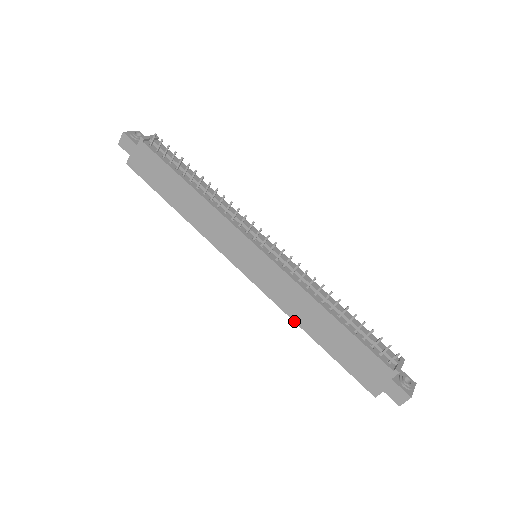
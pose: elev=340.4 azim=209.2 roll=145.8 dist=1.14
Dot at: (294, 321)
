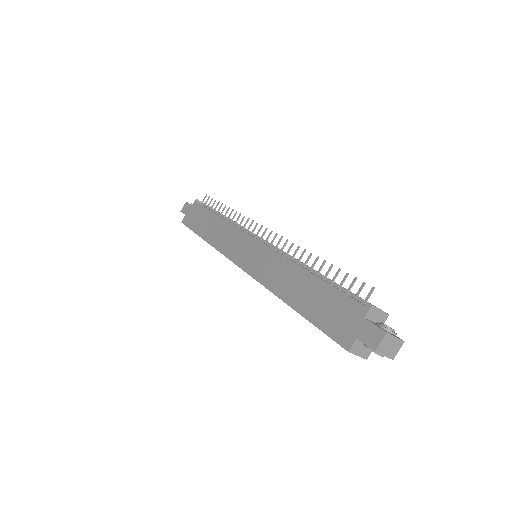
Dot at: (275, 294)
